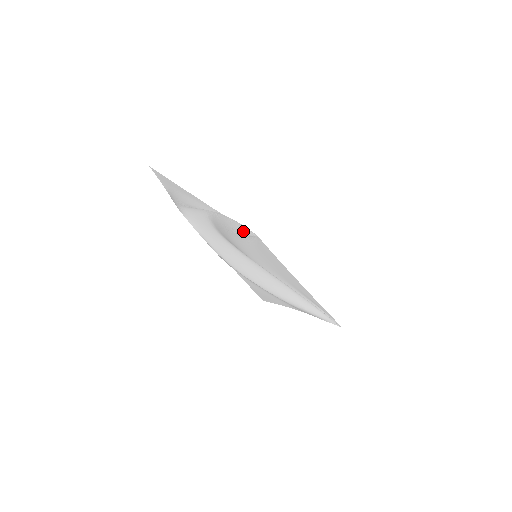
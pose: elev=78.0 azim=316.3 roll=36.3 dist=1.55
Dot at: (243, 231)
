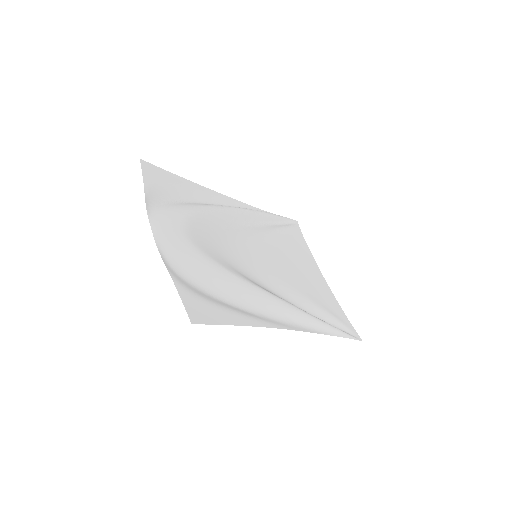
Dot at: (270, 220)
